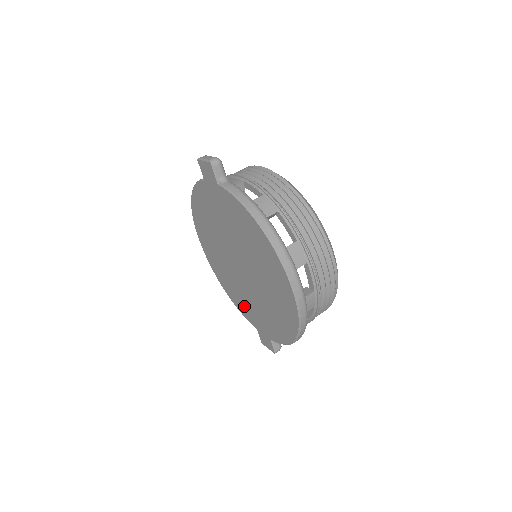
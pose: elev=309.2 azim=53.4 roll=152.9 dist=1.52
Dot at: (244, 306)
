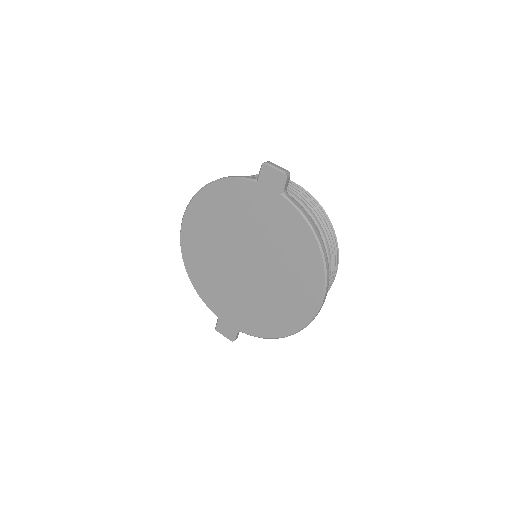
Dot at: (215, 295)
